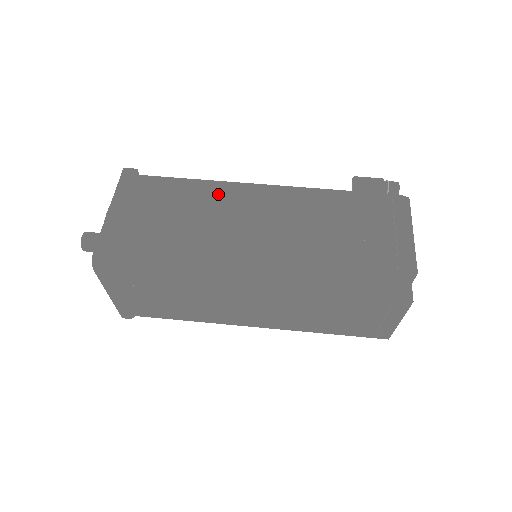
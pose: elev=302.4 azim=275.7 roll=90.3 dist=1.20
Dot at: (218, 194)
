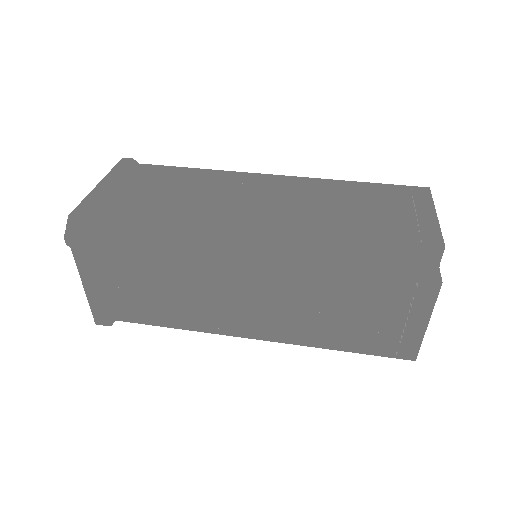
Dot at: (217, 178)
